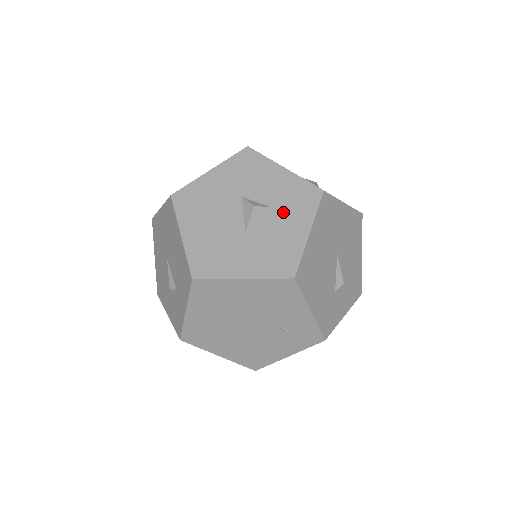
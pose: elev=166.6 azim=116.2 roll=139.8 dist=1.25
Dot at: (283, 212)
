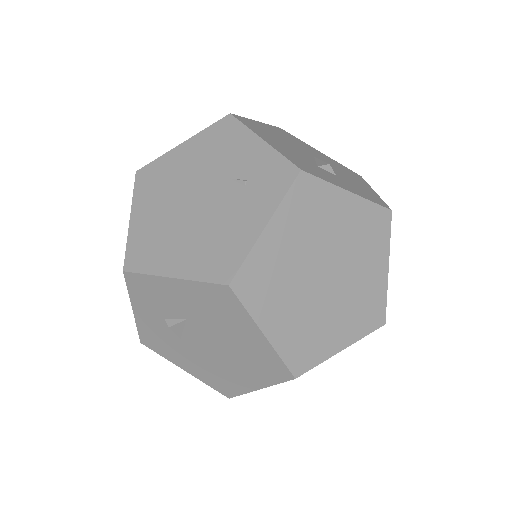
Dot at: occluded
